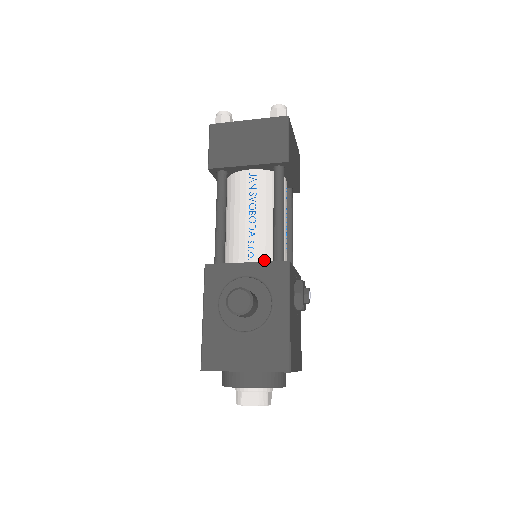
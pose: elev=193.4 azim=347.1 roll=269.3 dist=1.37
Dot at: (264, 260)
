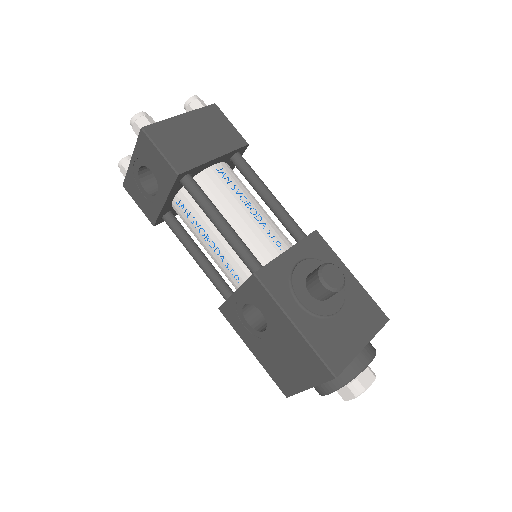
Dot at: (289, 244)
